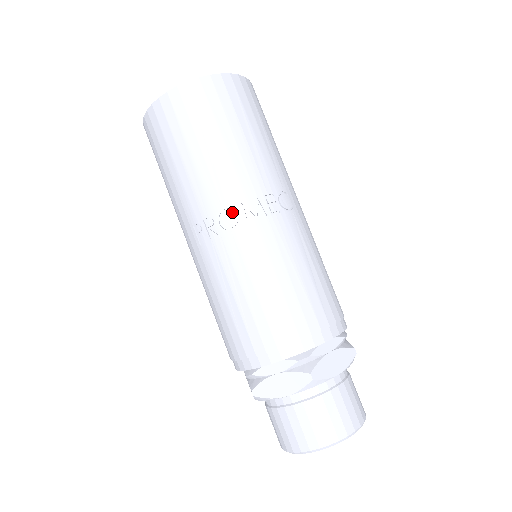
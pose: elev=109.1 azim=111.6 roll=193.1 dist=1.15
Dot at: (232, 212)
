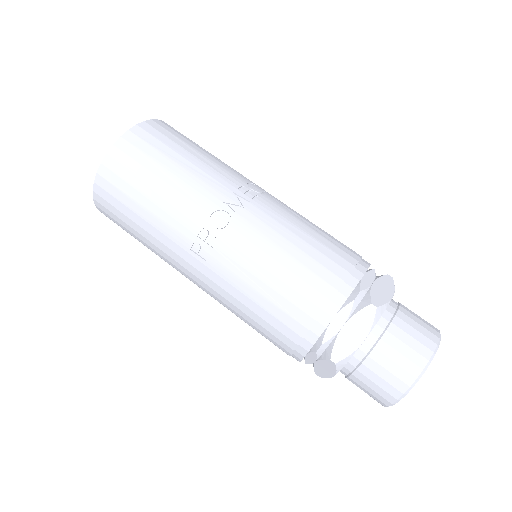
Dot at: (219, 213)
